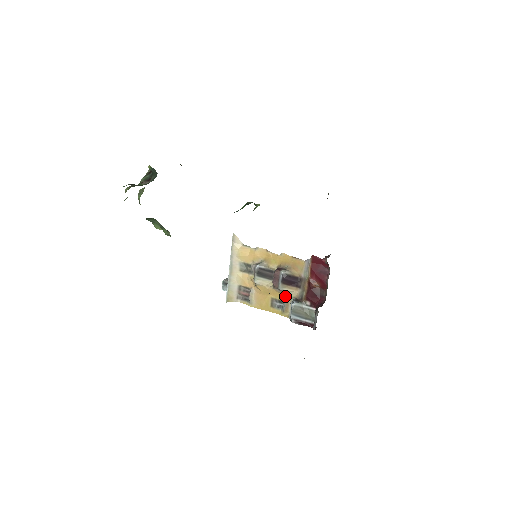
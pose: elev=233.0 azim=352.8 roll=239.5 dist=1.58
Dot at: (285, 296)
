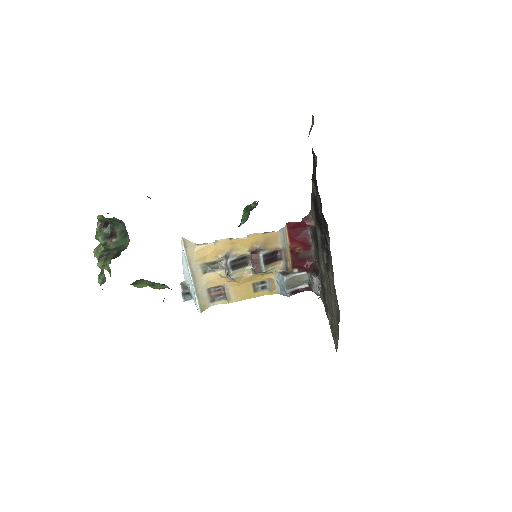
Dot at: (267, 275)
